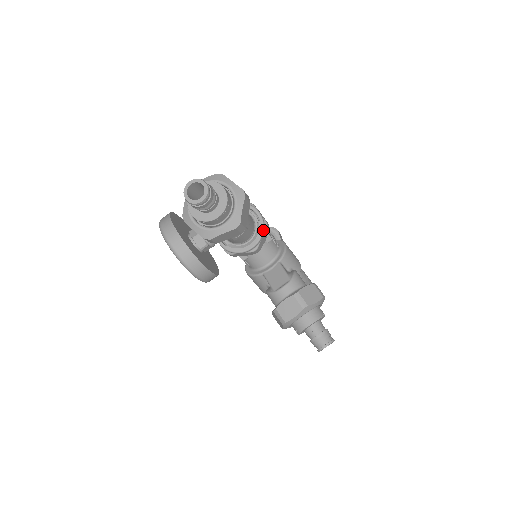
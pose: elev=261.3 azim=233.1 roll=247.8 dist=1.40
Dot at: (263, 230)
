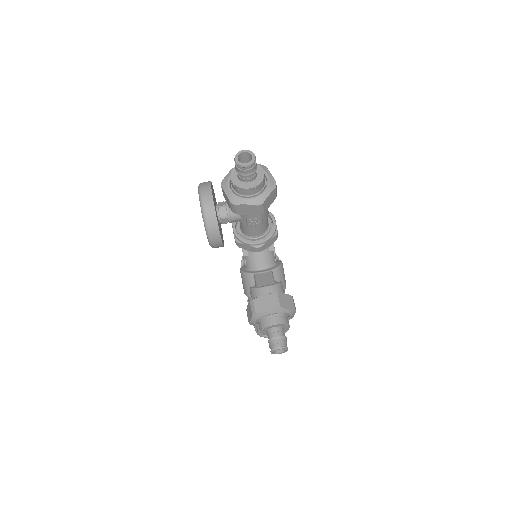
Dot at: (272, 235)
